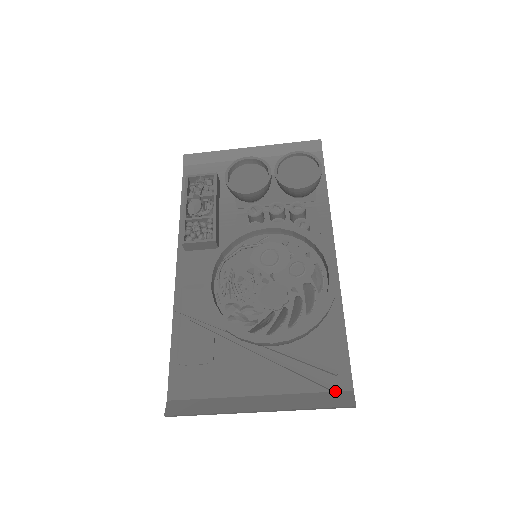
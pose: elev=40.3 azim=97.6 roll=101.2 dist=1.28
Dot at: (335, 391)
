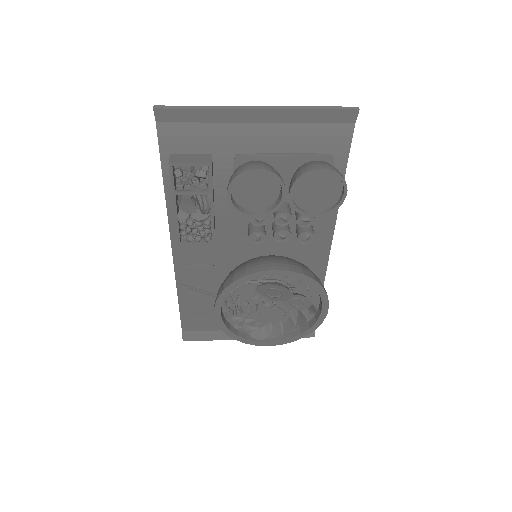
Dot at: occluded
